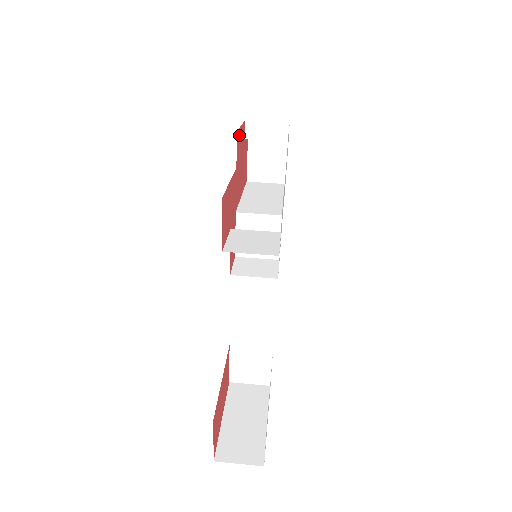
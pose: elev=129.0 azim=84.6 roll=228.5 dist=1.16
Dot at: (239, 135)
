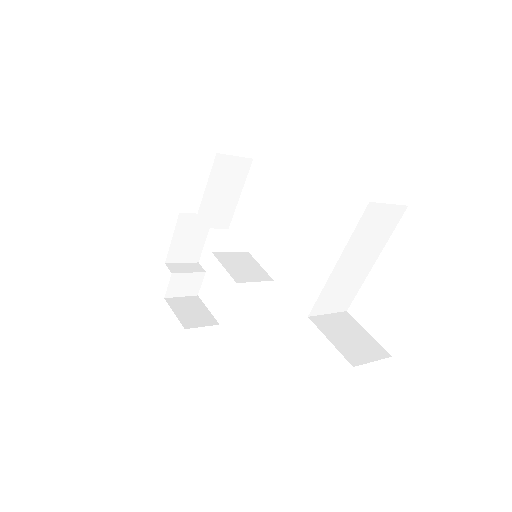
Dot at: occluded
